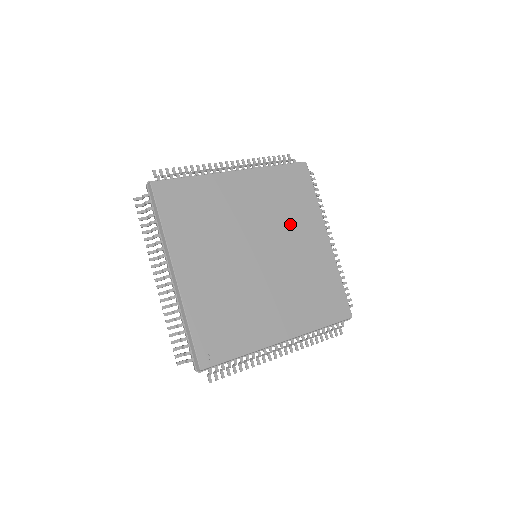
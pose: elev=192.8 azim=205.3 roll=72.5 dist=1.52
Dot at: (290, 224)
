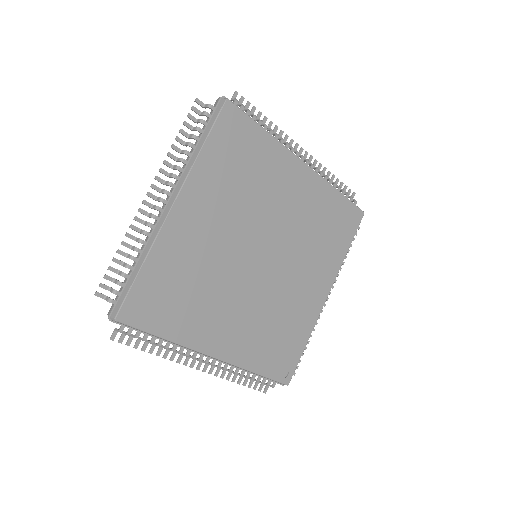
Dot at: (264, 194)
